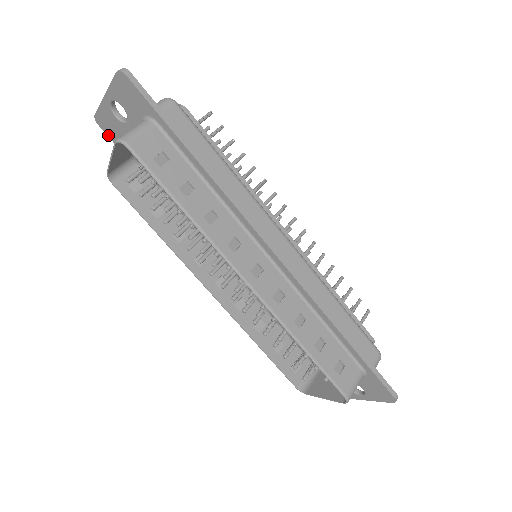
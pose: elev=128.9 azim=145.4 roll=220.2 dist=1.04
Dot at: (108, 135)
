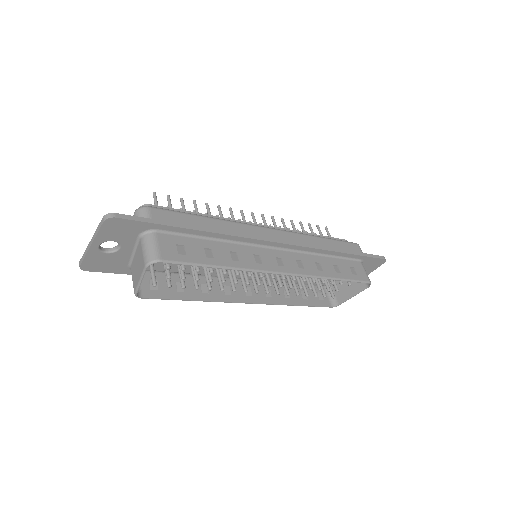
Dot at: (98, 271)
